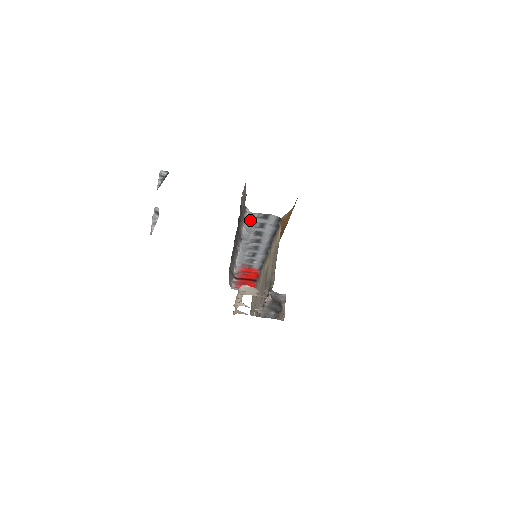
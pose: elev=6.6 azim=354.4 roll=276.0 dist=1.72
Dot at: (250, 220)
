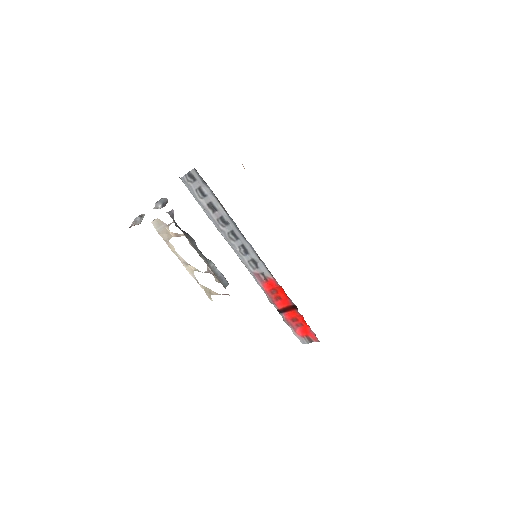
Dot at: (191, 190)
